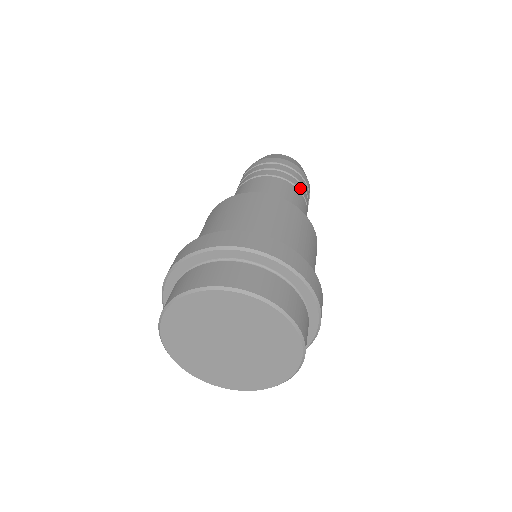
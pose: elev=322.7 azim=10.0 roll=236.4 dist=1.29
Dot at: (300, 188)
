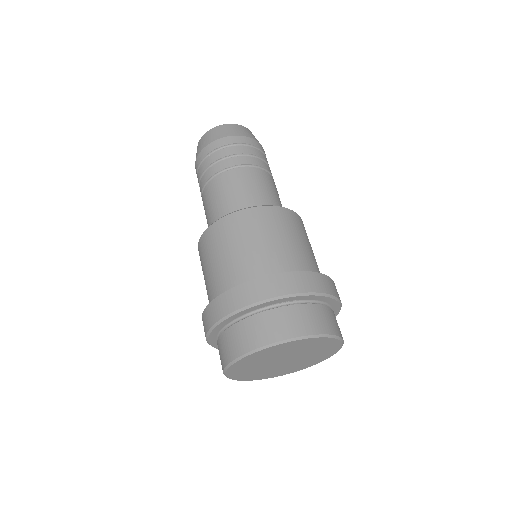
Dot at: (267, 168)
